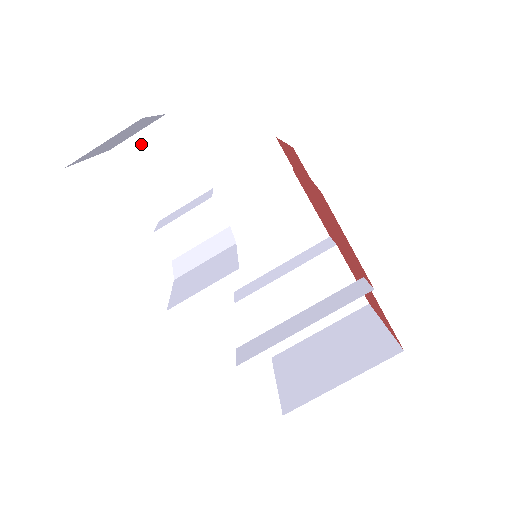
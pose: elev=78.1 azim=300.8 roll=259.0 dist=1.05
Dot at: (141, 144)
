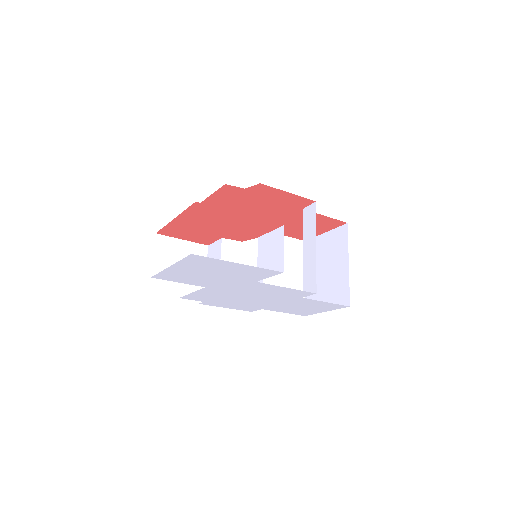
Dot at: (160, 259)
